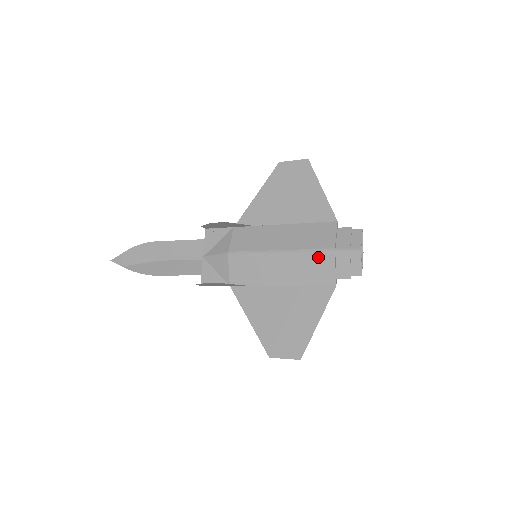
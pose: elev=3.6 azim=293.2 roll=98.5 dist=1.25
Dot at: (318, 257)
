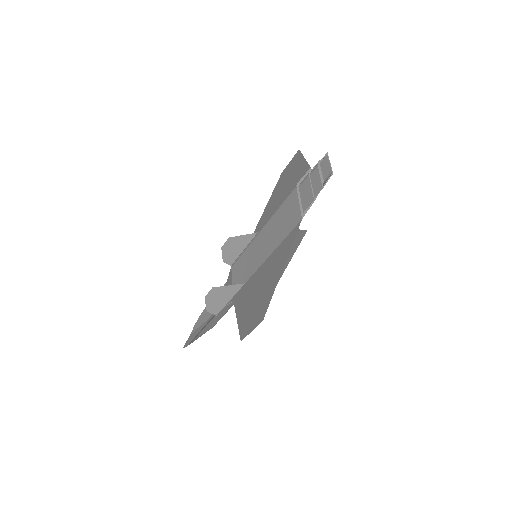
Dot at: (285, 204)
